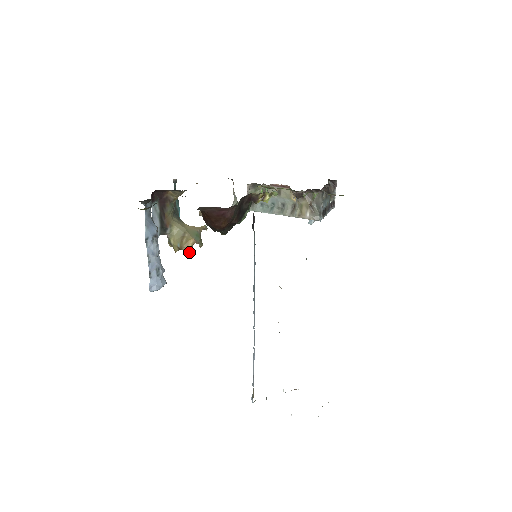
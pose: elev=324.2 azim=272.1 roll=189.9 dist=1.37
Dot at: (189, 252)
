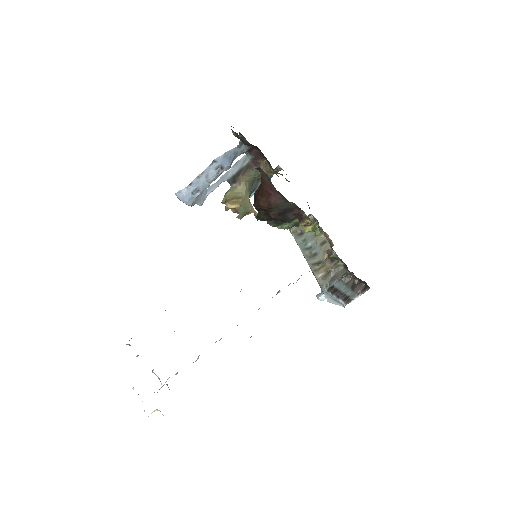
Dot at: (227, 209)
